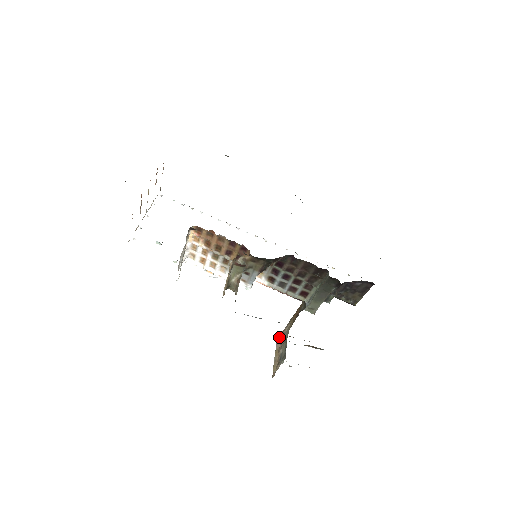
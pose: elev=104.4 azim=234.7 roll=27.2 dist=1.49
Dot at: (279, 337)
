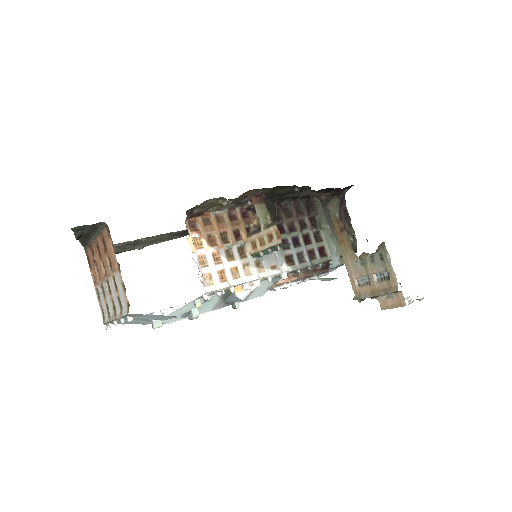
Dot at: (357, 296)
